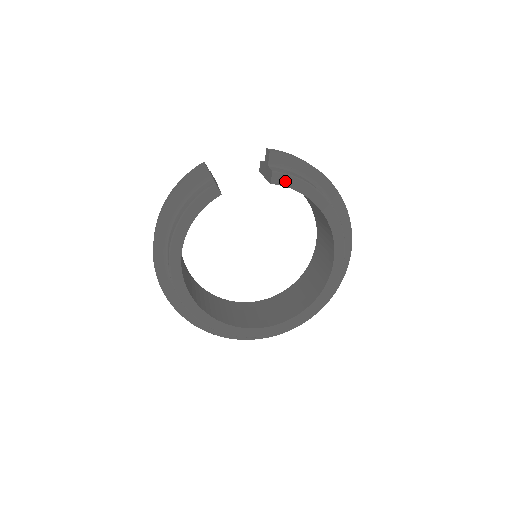
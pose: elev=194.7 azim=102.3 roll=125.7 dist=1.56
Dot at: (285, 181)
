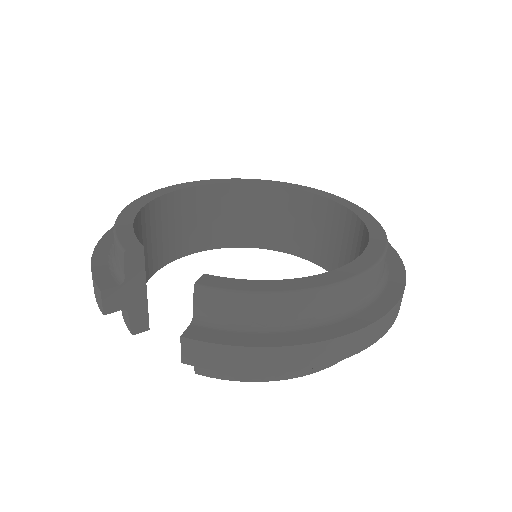
Dot at: occluded
